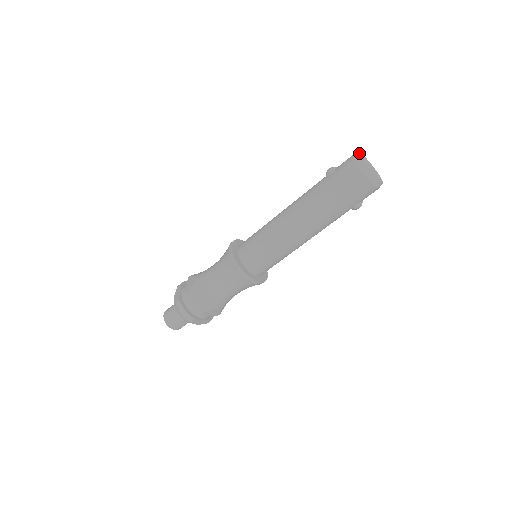
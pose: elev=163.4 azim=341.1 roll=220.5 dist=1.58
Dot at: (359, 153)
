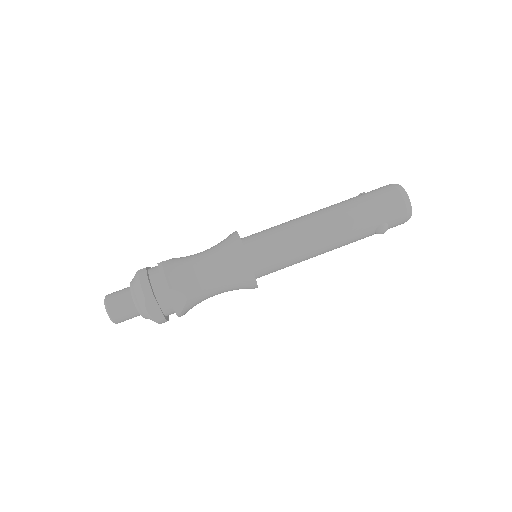
Dot at: occluded
